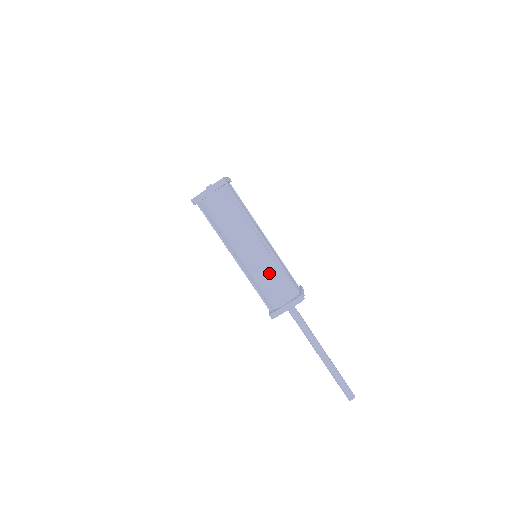
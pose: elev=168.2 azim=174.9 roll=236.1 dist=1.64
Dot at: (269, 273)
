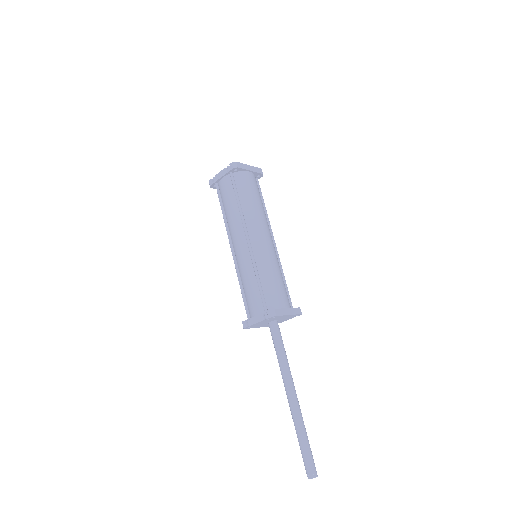
Dot at: (279, 269)
